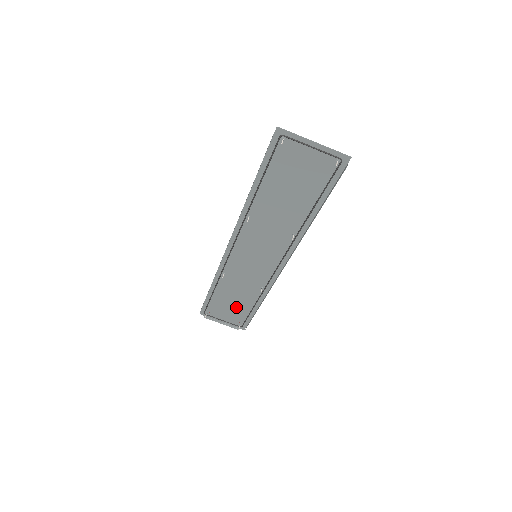
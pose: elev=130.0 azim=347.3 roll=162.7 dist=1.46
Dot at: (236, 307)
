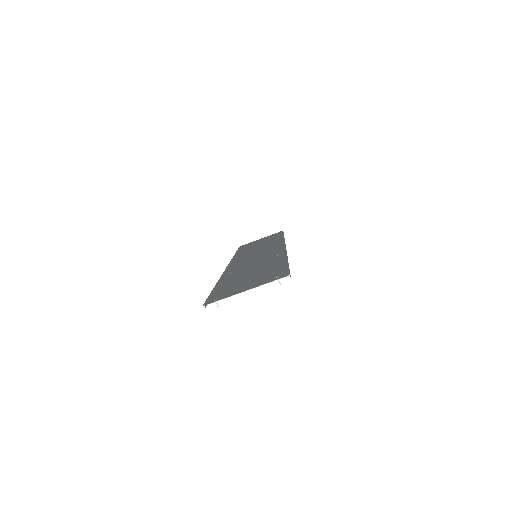
Dot at: occluded
